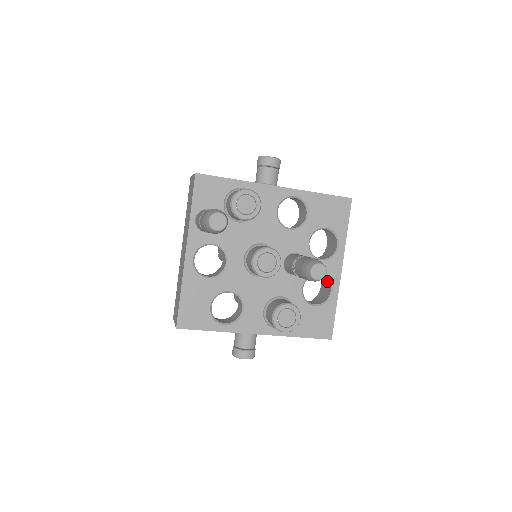
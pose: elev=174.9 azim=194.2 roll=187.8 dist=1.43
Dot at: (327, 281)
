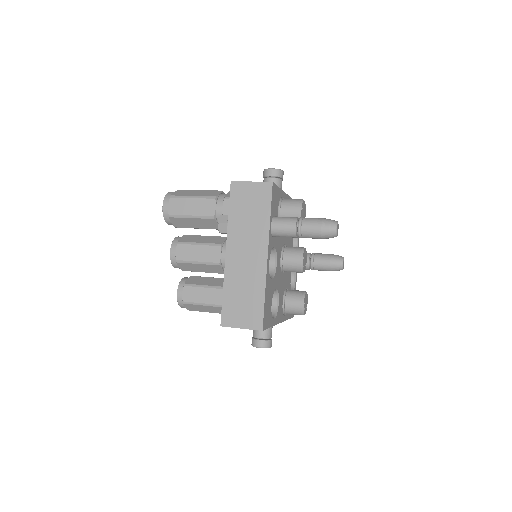
Dot at: (291, 272)
